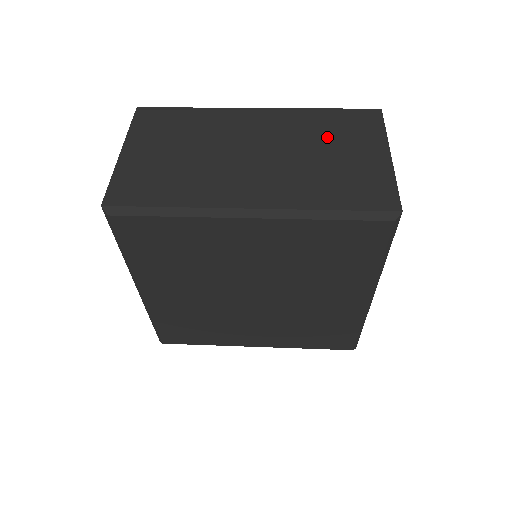
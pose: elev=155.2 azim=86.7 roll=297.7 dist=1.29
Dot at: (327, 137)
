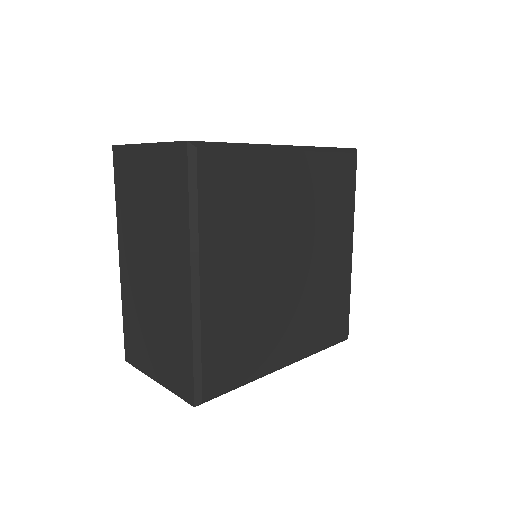
Dot at: occluded
